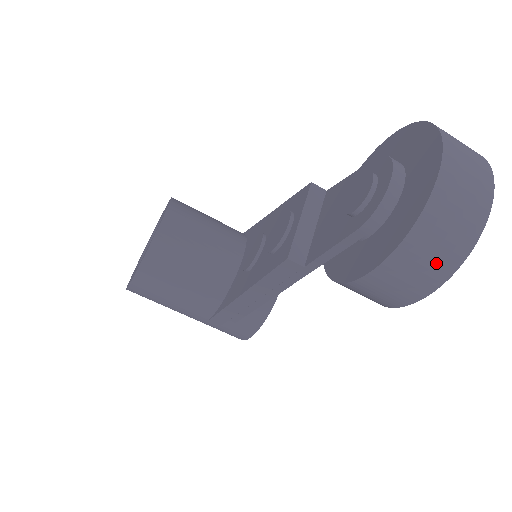
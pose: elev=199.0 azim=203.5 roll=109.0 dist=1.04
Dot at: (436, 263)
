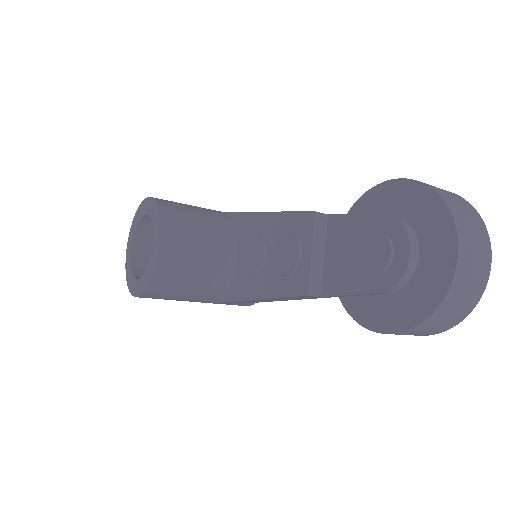
Dot at: (446, 323)
